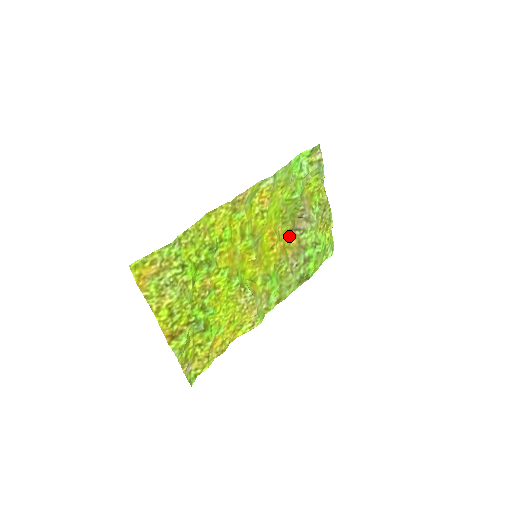
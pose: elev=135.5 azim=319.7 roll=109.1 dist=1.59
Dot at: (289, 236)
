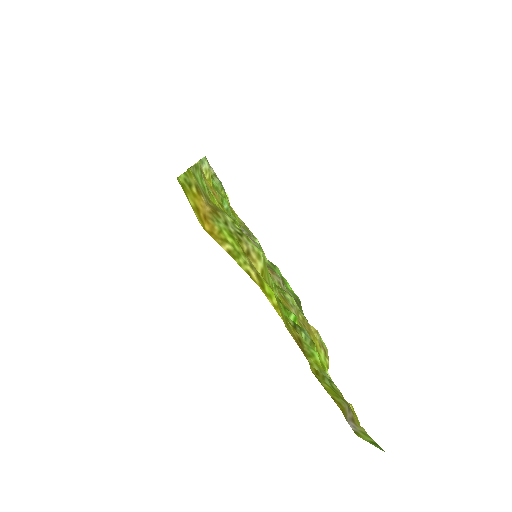
Dot at: occluded
